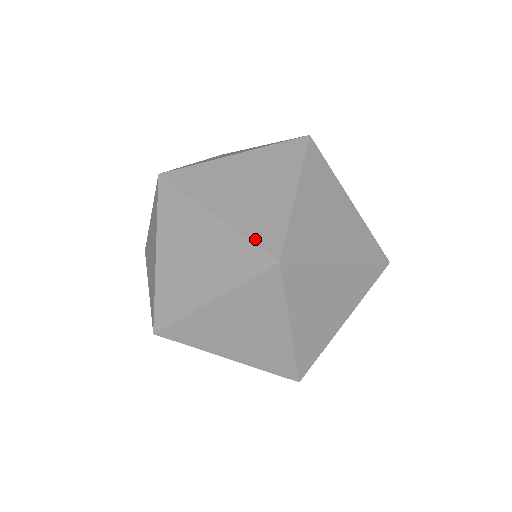
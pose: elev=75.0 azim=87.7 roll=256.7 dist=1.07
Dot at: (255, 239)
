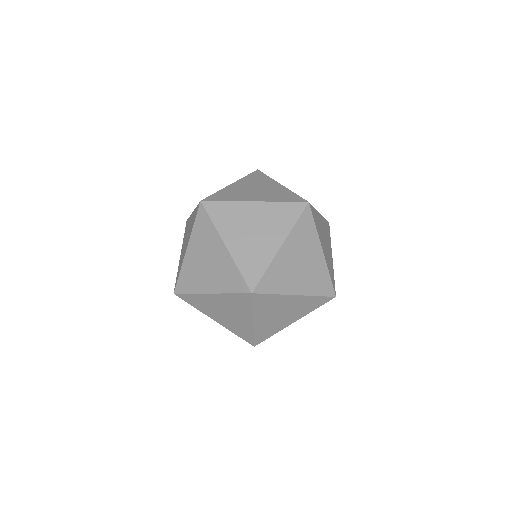
Dot at: (234, 291)
